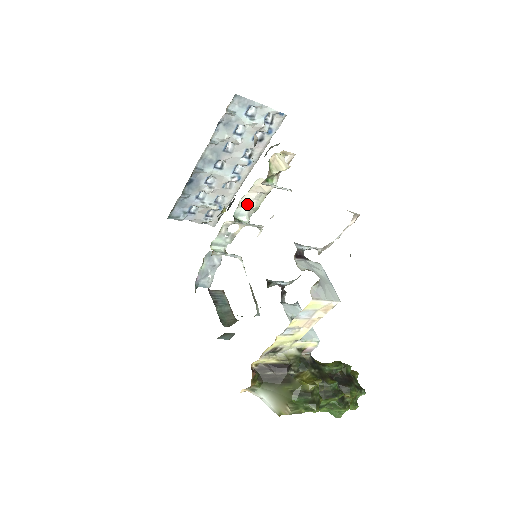
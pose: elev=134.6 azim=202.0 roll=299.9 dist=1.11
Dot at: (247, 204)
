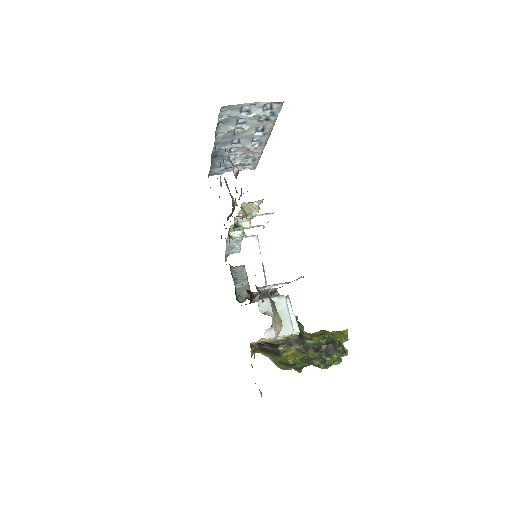
Dot at: occluded
